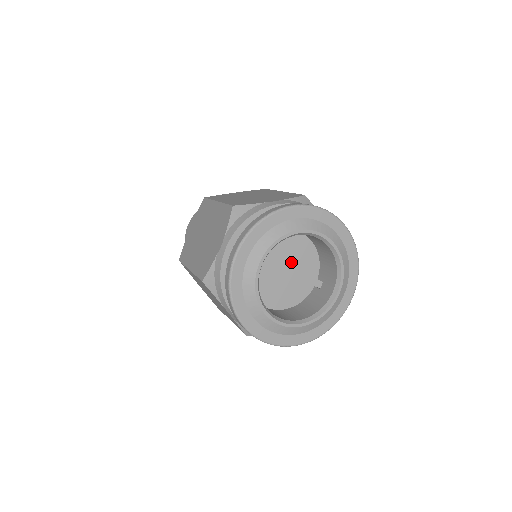
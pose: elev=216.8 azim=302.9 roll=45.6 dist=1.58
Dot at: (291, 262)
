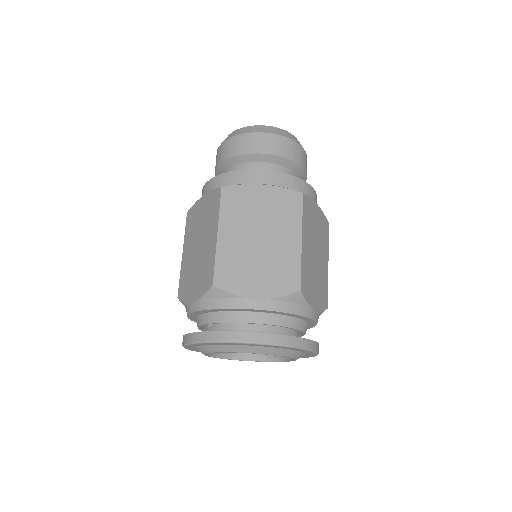
Dot at: occluded
